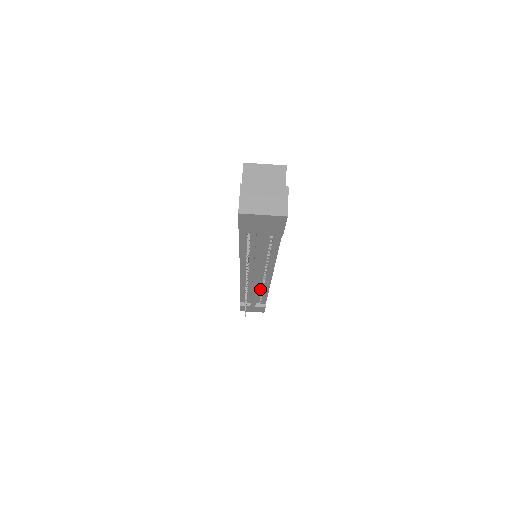
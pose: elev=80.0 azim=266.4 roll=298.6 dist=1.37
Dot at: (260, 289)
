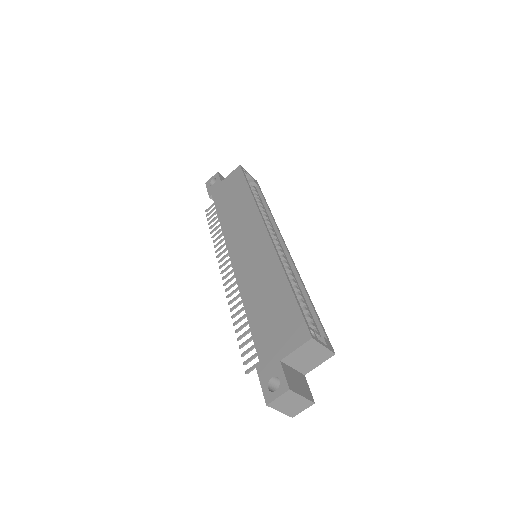
Dot at: occluded
